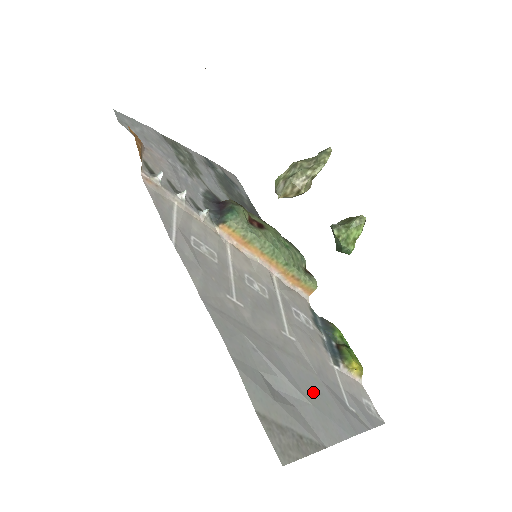
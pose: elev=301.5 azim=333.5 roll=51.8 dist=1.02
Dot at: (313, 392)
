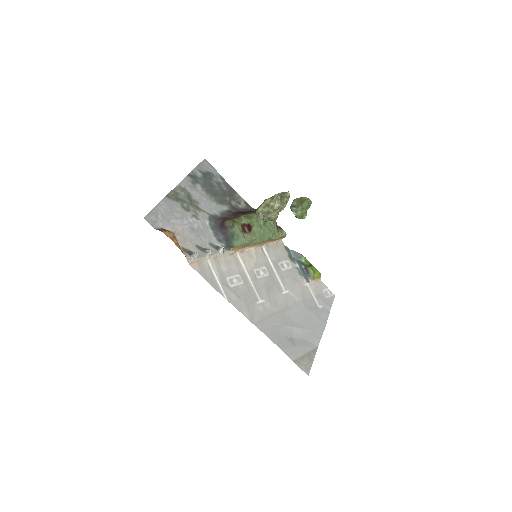
Dot at: (306, 320)
